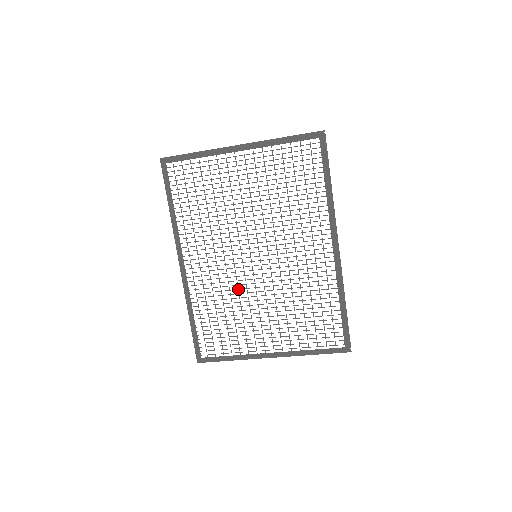
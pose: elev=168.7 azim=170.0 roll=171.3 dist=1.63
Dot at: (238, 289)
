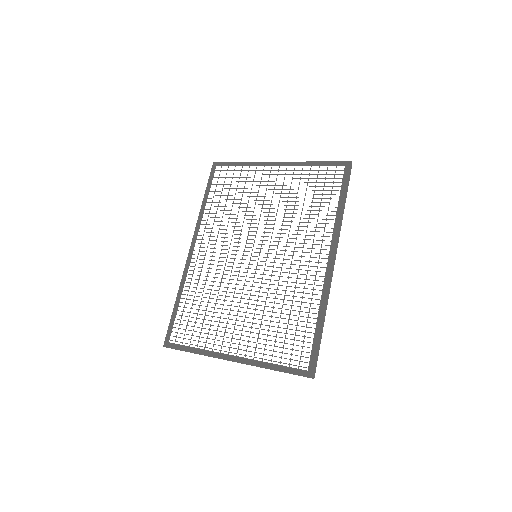
Dot at: (229, 283)
